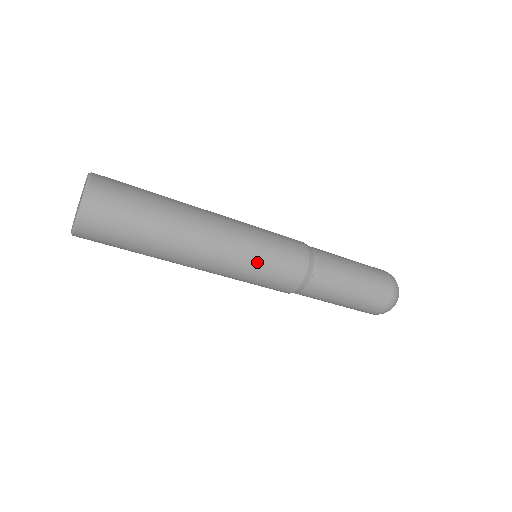
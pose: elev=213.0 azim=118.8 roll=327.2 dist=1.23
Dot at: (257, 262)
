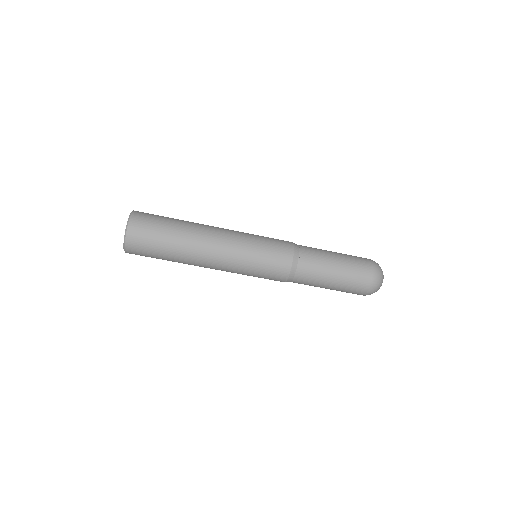
Dot at: (249, 268)
